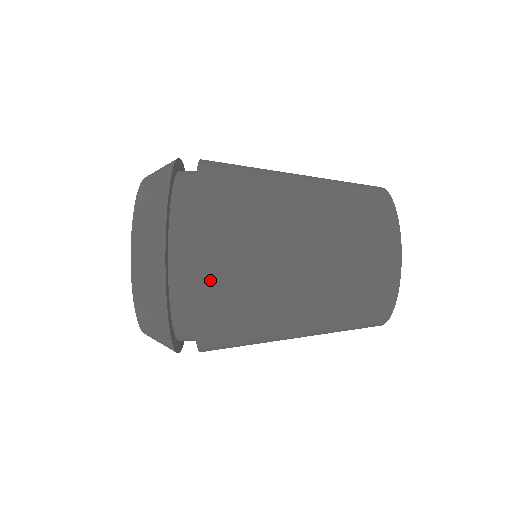
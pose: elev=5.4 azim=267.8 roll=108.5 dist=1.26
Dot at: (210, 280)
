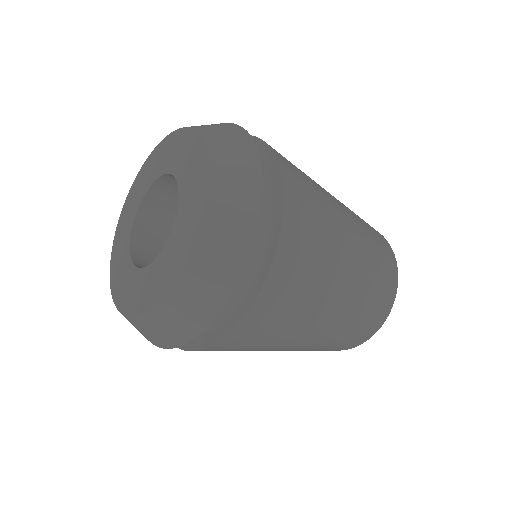
Dot at: (282, 276)
